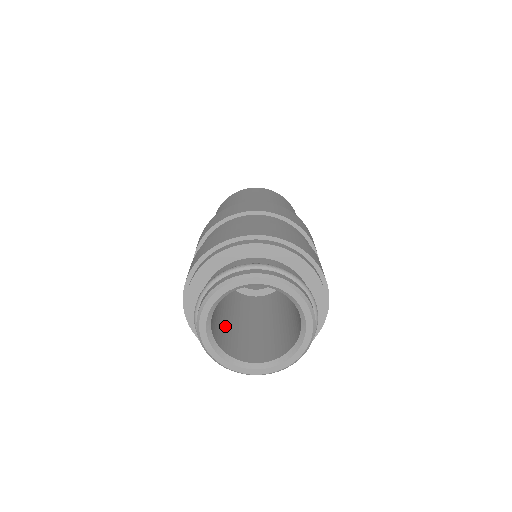
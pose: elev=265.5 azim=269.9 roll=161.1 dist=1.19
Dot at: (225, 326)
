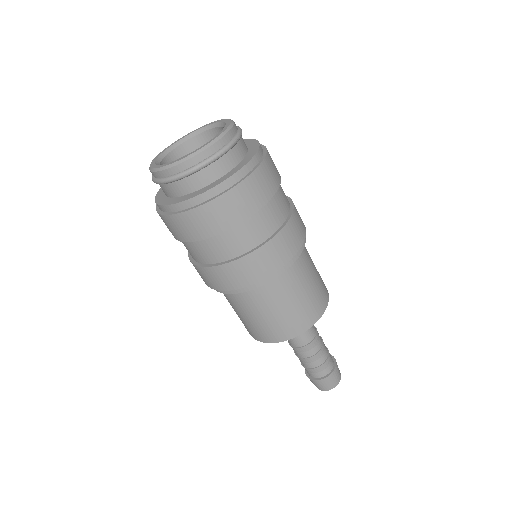
Dot at: occluded
